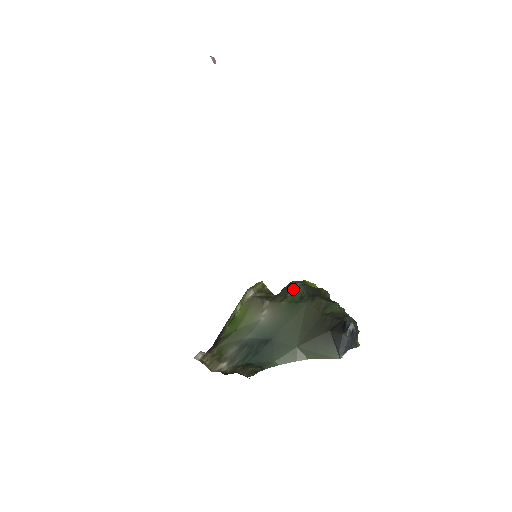
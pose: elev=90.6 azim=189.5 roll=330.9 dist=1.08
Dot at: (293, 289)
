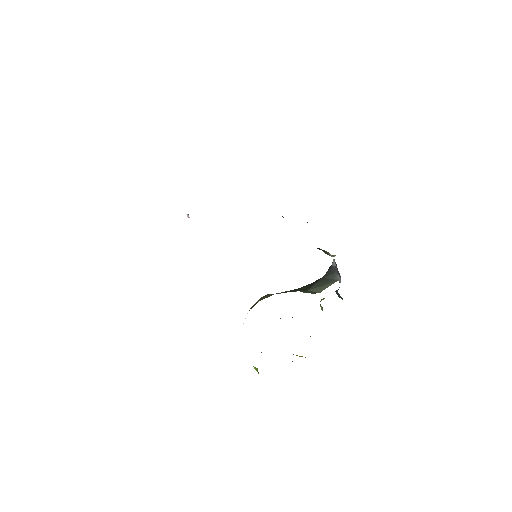
Dot at: occluded
